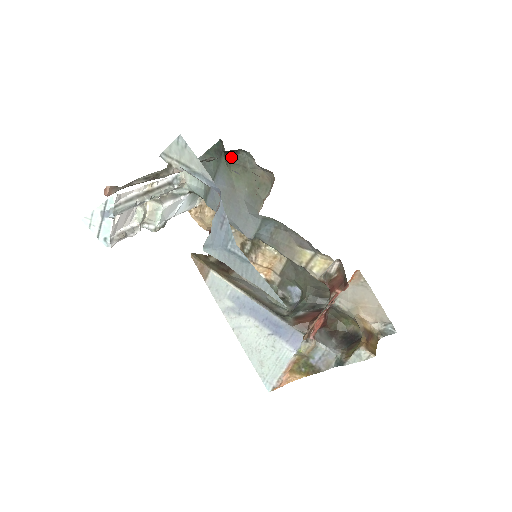
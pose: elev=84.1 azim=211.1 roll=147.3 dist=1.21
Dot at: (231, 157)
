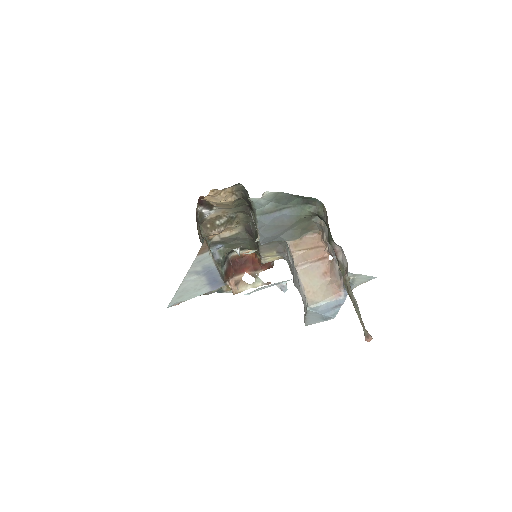
Dot at: (315, 215)
